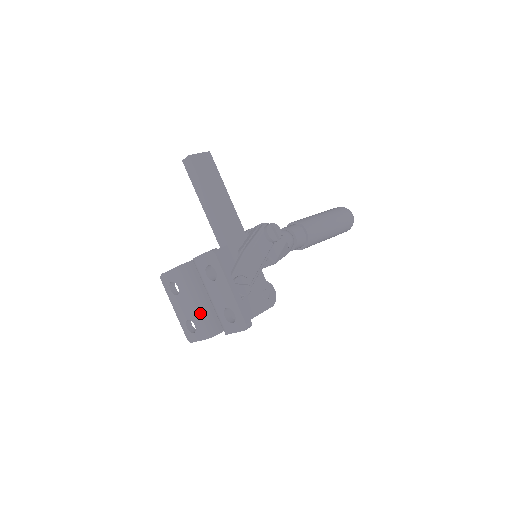
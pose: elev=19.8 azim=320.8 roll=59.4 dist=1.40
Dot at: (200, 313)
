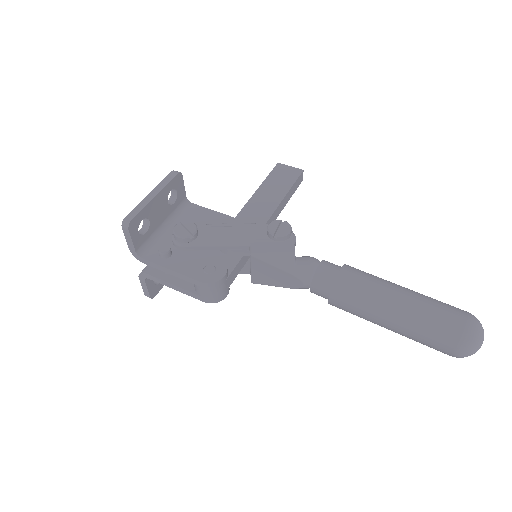
Dot at: occluded
